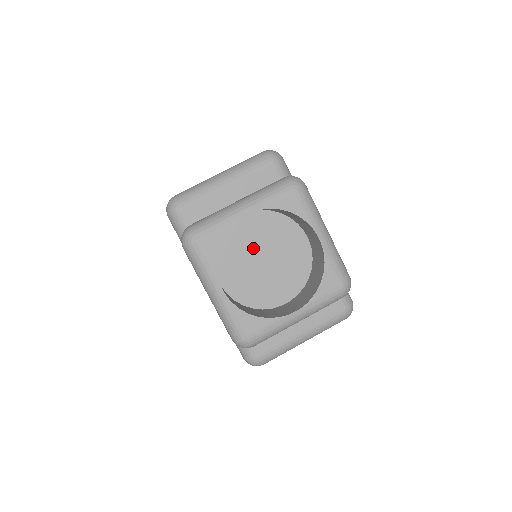
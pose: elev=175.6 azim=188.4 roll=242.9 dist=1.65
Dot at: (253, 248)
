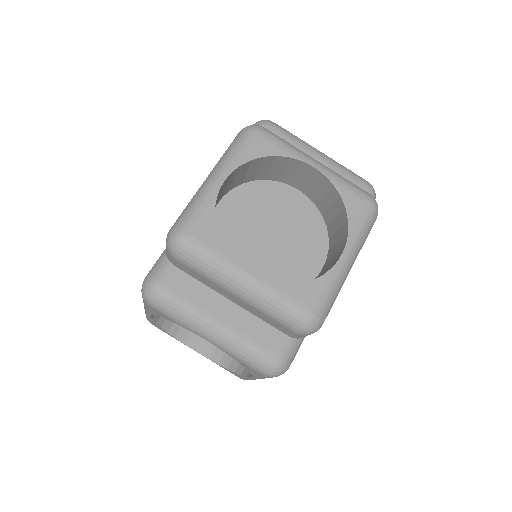
Dot at: (275, 218)
